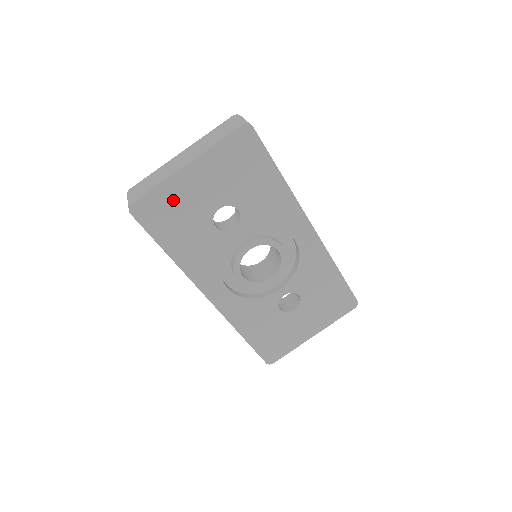
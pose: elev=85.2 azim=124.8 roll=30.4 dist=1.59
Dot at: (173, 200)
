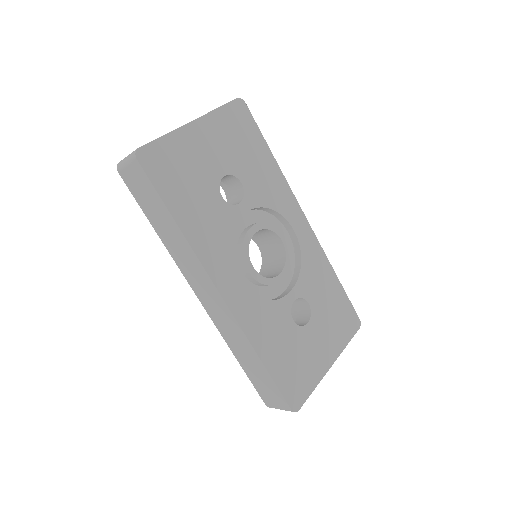
Dot at: (180, 155)
